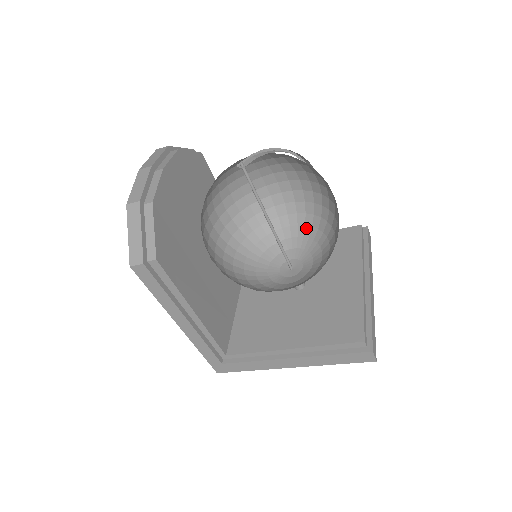
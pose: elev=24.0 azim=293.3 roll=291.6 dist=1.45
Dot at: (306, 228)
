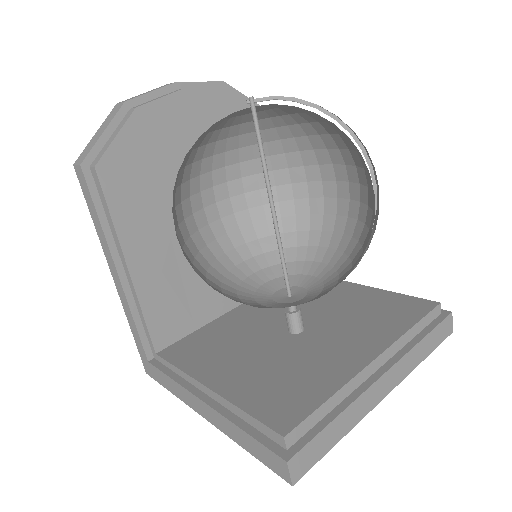
Dot at: (342, 256)
